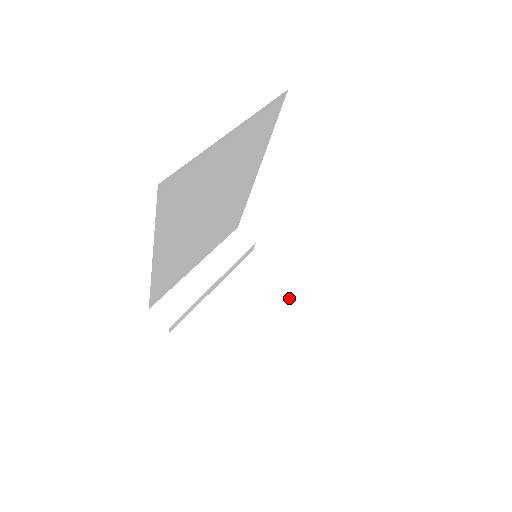
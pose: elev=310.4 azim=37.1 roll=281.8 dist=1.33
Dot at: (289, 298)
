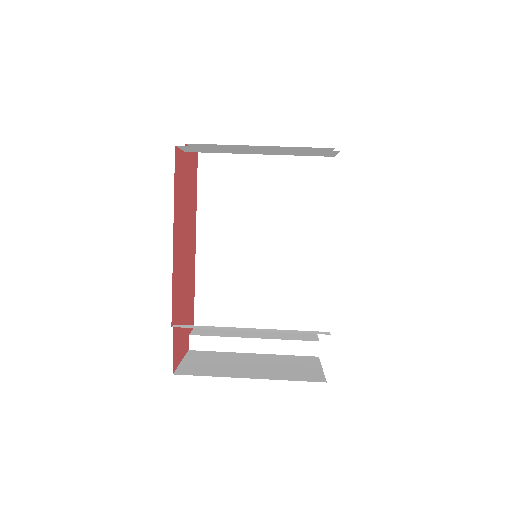
Dot at: (304, 378)
